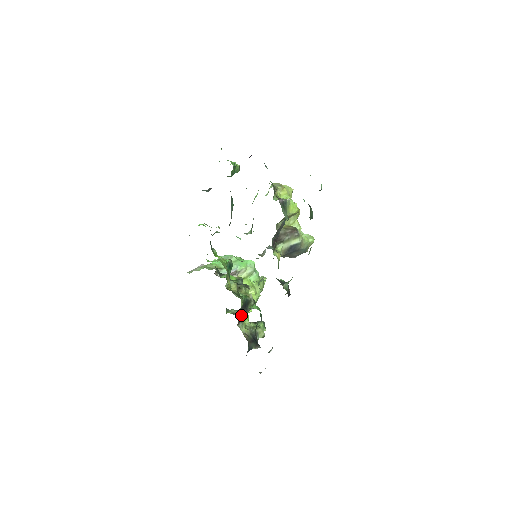
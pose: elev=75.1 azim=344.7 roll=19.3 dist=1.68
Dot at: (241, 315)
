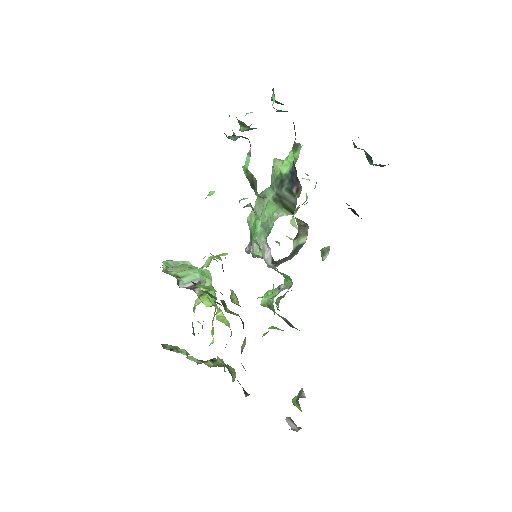
Dot at: (243, 343)
